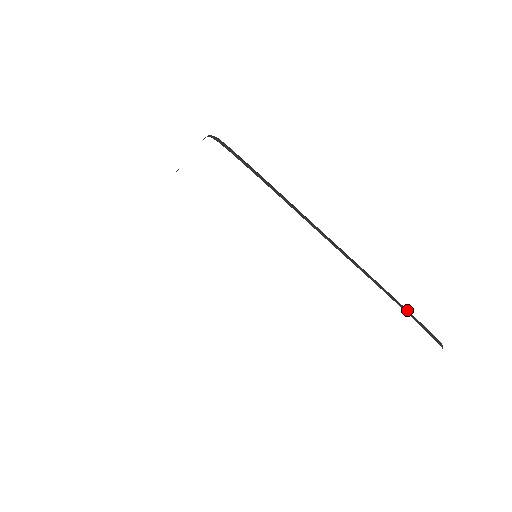
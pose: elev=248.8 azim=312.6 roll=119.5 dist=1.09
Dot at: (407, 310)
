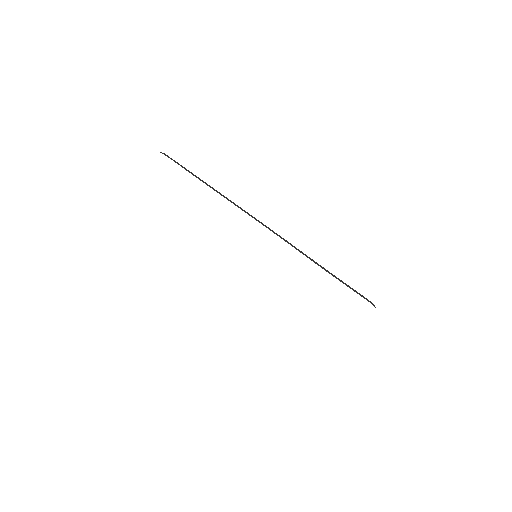
Dot at: occluded
